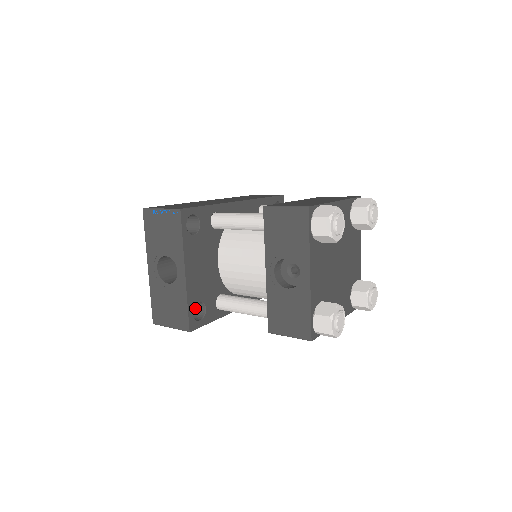
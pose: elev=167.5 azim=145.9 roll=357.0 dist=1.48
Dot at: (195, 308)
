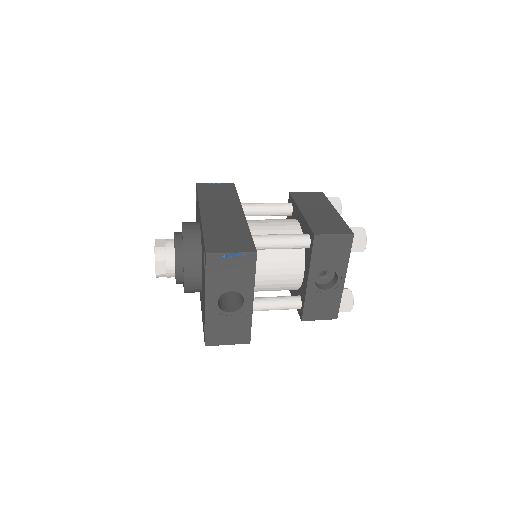
Dot at: occluded
